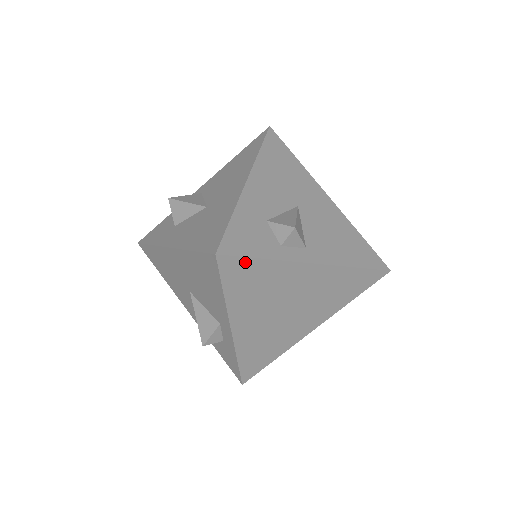
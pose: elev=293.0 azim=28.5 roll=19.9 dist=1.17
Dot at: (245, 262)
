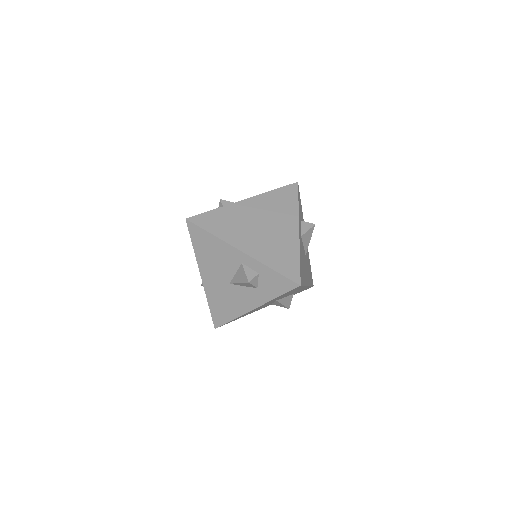
Dot at: (205, 215)
